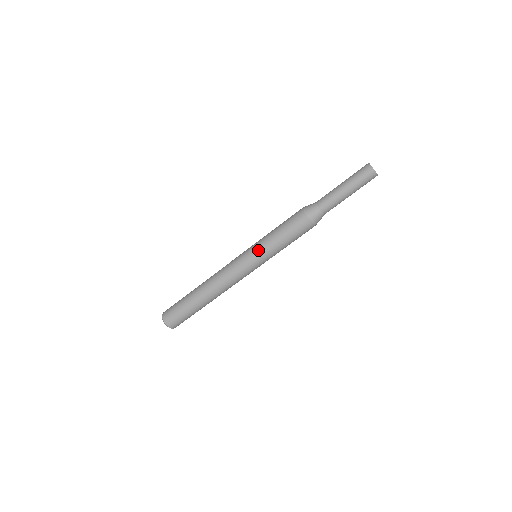
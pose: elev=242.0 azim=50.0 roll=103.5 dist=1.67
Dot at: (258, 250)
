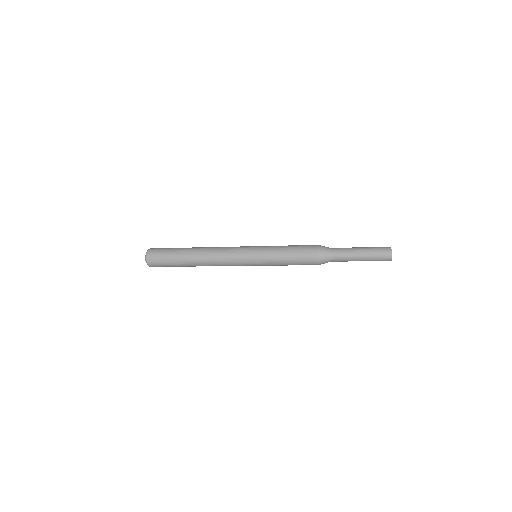
Dot at: (262, 261)
